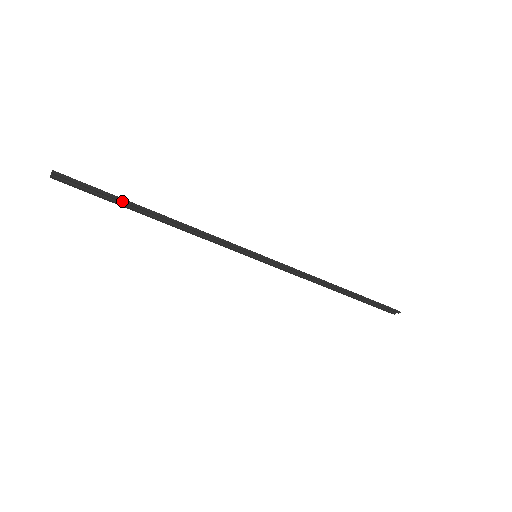
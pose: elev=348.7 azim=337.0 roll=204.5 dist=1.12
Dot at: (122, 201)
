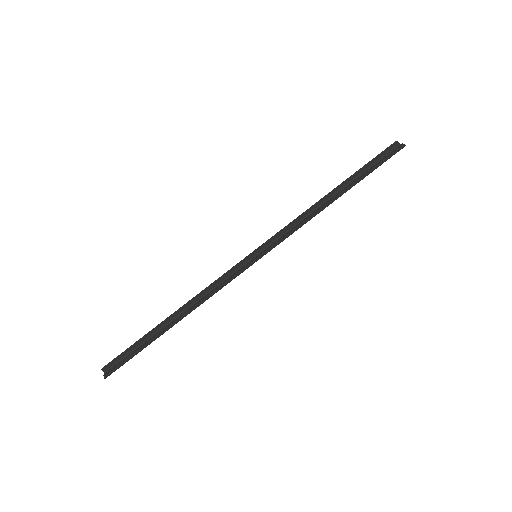
Dot at: occluded
